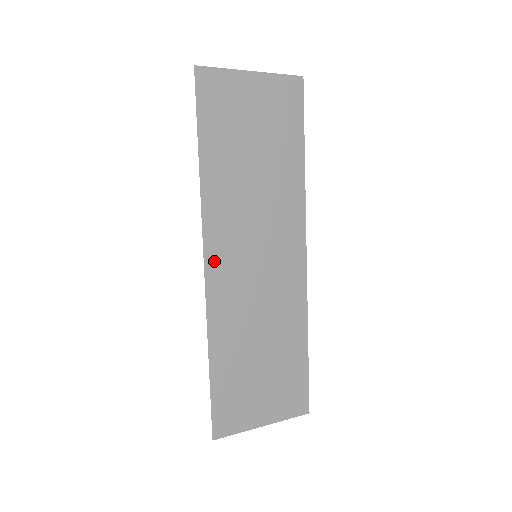
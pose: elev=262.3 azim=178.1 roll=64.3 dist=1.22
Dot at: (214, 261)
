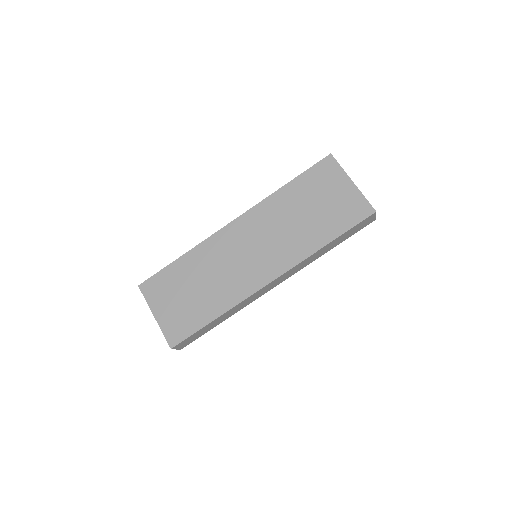
Dot at: (237, 226)
